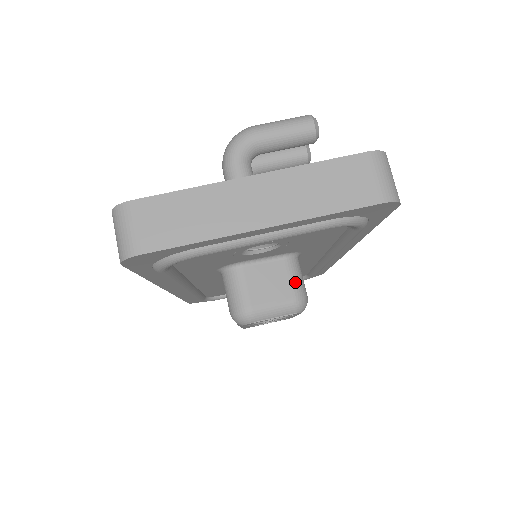
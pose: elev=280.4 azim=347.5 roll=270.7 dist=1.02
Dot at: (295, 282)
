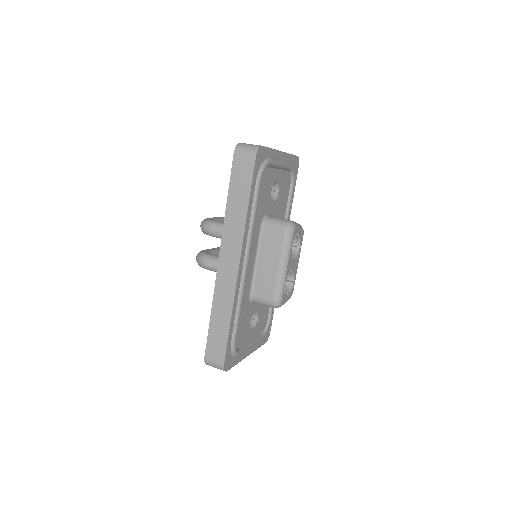
Dot at: occluded
